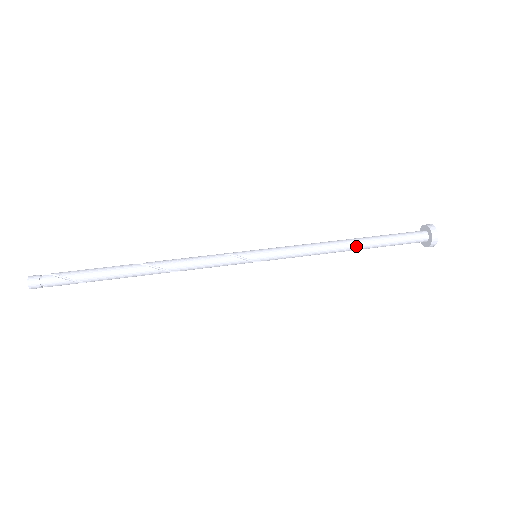
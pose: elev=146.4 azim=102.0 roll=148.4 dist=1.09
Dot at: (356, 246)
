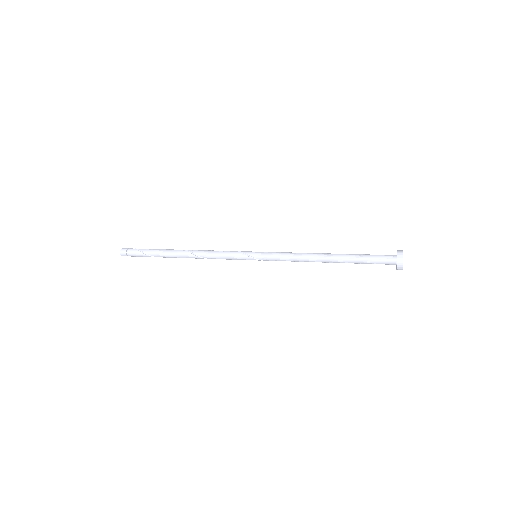
Dot at: (331, 257)
